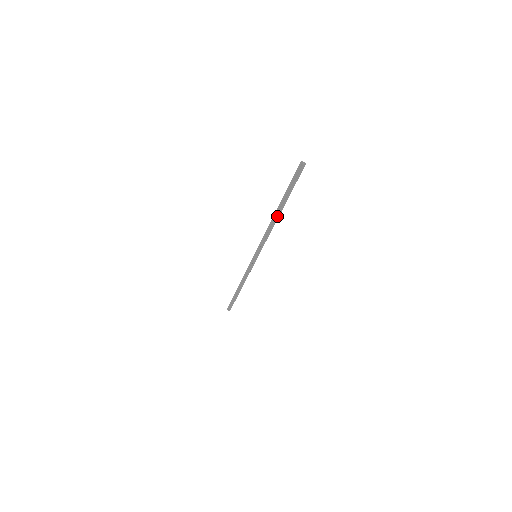
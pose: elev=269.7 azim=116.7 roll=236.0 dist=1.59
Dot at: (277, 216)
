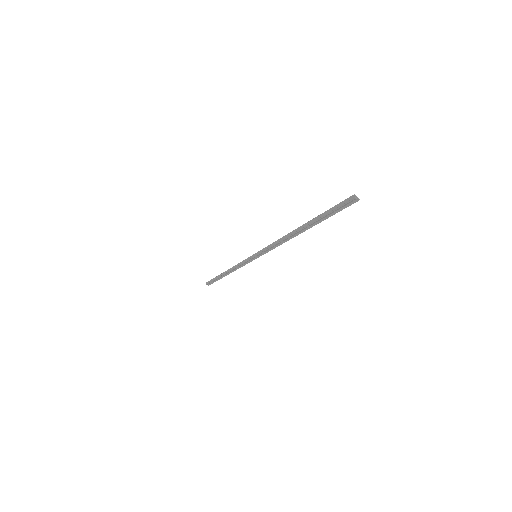
Dot at: (297, 233)
